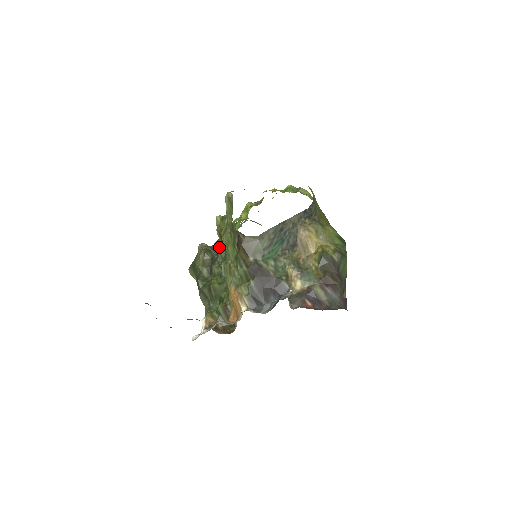
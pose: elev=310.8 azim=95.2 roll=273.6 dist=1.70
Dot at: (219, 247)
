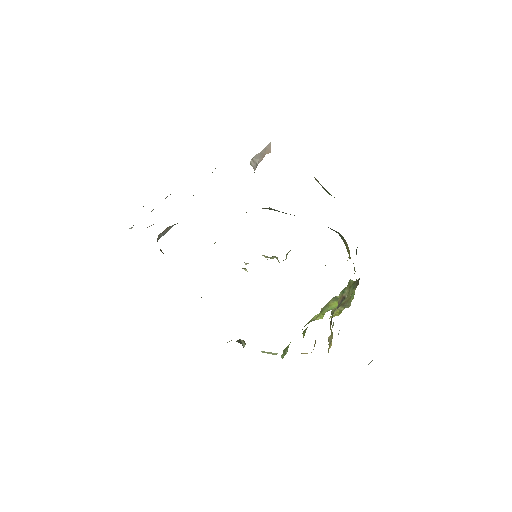
Dot at: occluded
